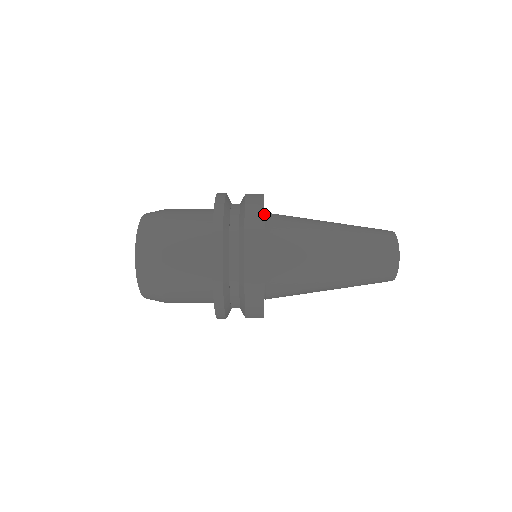
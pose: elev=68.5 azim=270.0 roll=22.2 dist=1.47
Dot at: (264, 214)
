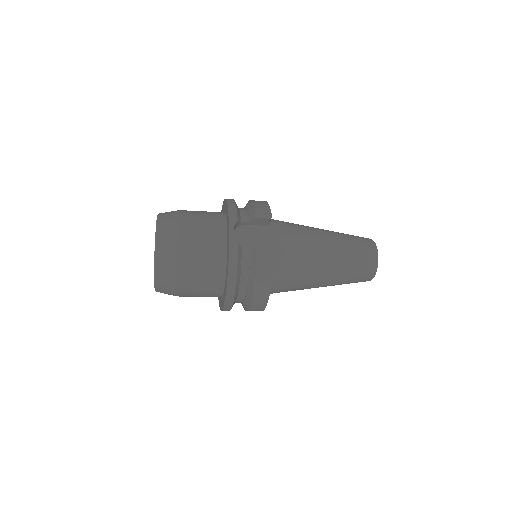
Dot at: occluded
